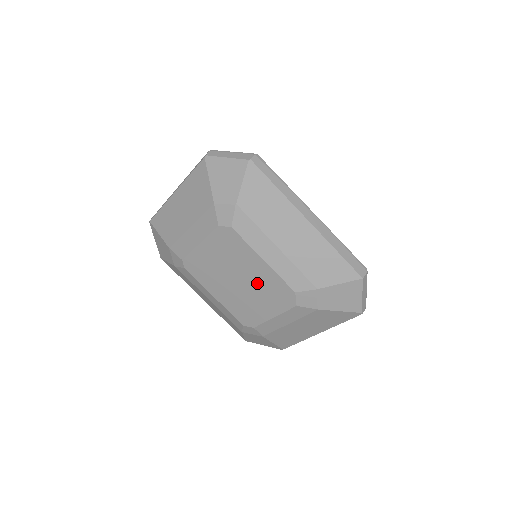
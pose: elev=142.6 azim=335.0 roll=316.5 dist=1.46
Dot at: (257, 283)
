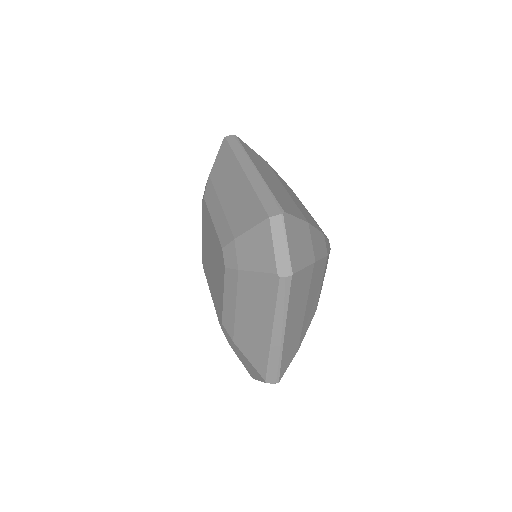
Dot at: (215, 254)
